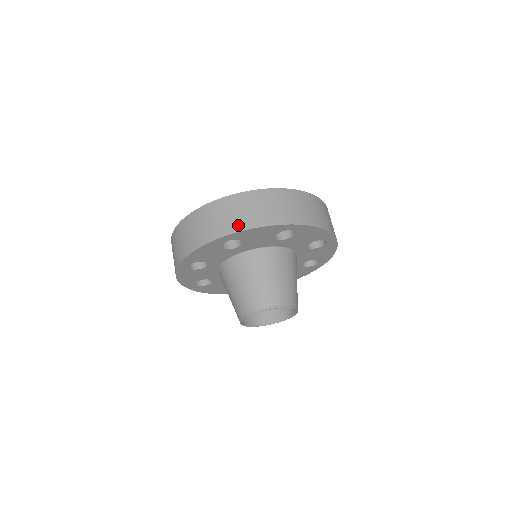
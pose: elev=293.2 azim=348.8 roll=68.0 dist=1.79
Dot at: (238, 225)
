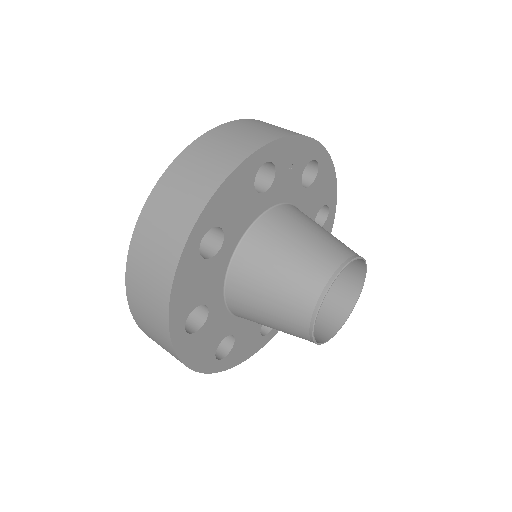
Dot at: (195, 203)
